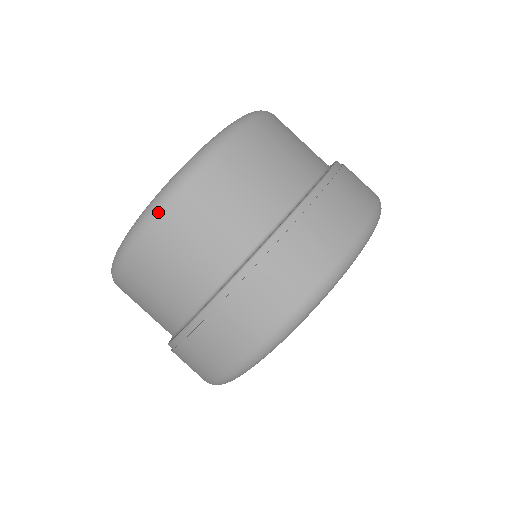
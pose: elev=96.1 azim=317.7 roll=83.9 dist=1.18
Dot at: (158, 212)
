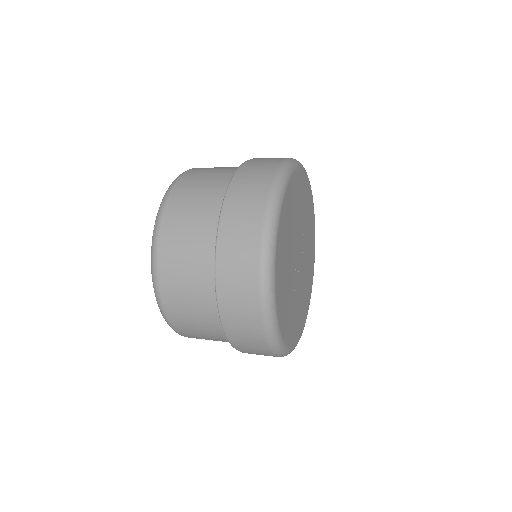
Dot at: occluded
